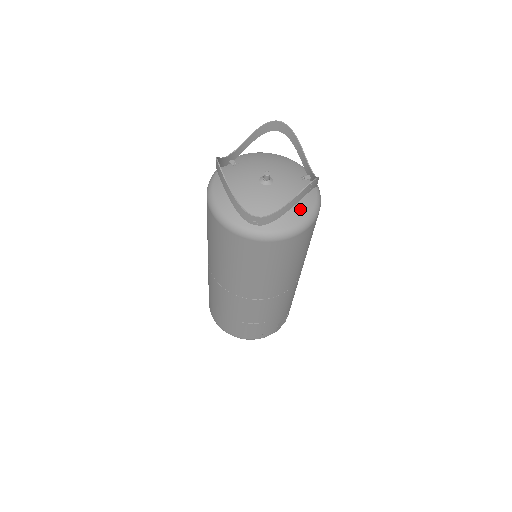
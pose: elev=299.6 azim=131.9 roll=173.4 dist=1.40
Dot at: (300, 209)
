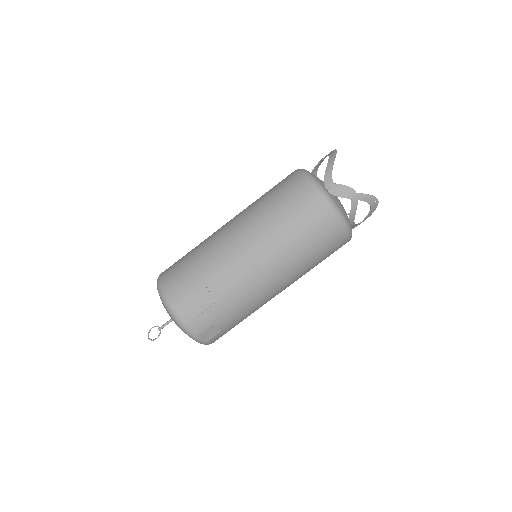
Dot at: (348, 219)
